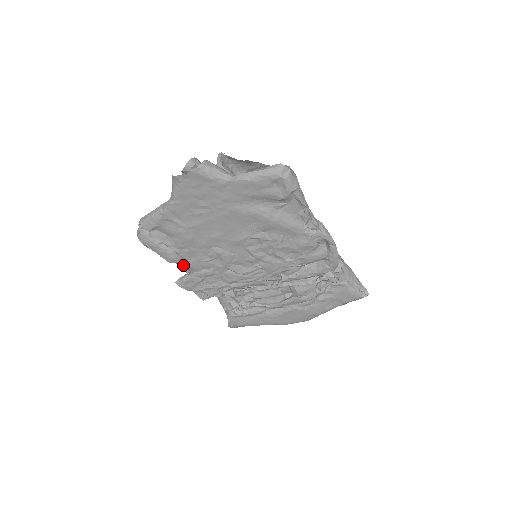
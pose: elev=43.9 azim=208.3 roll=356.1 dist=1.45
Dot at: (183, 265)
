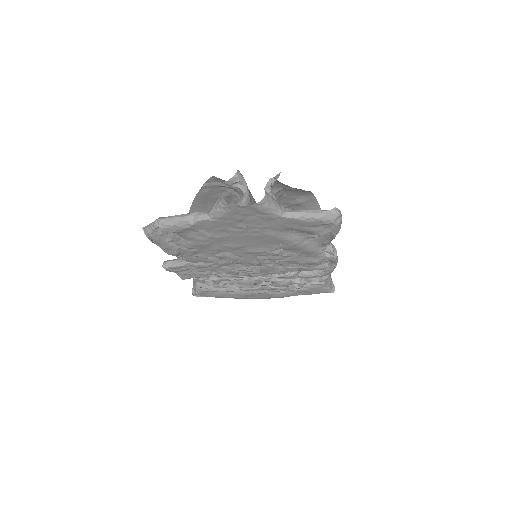
Dot at: occluded
